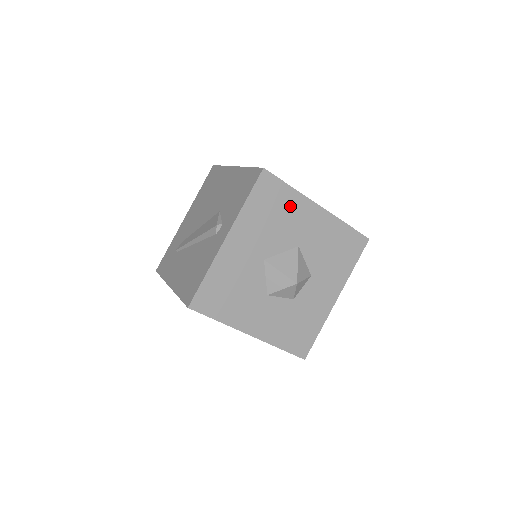
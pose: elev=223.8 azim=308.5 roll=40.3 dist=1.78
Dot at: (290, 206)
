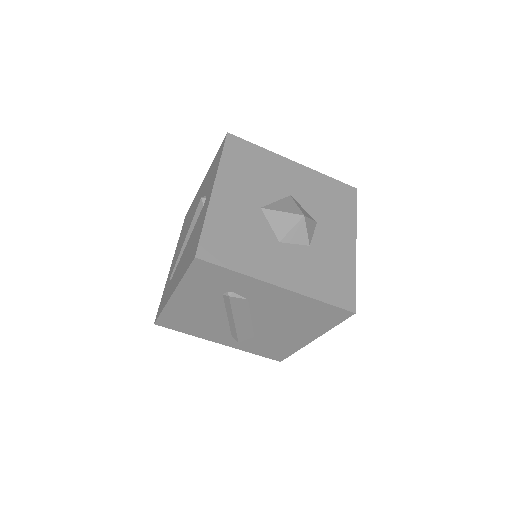
Dot at: (266, 162)
